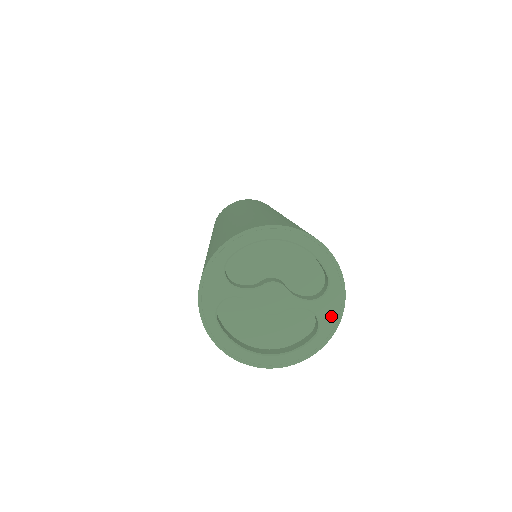
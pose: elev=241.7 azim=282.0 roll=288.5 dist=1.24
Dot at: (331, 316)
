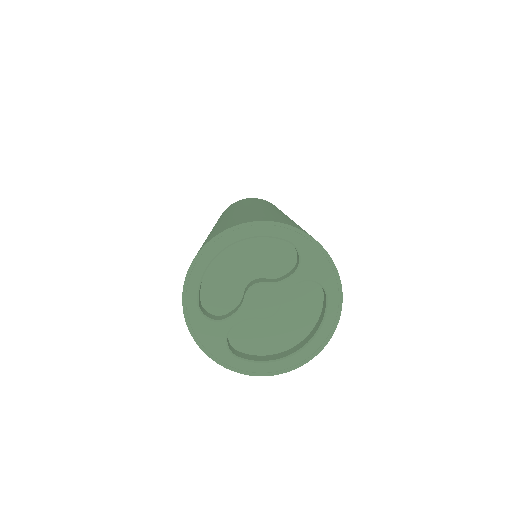
Dot at: (323, 269)
